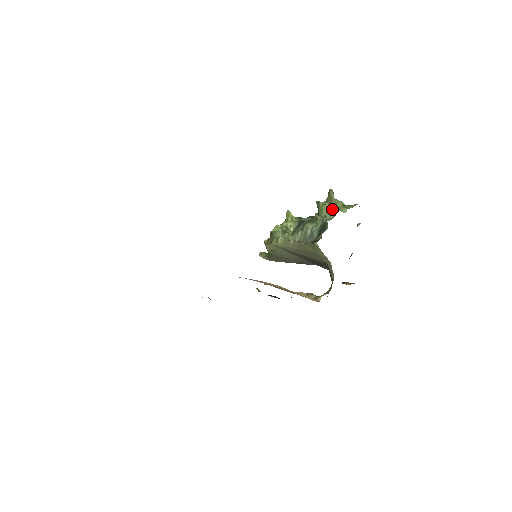
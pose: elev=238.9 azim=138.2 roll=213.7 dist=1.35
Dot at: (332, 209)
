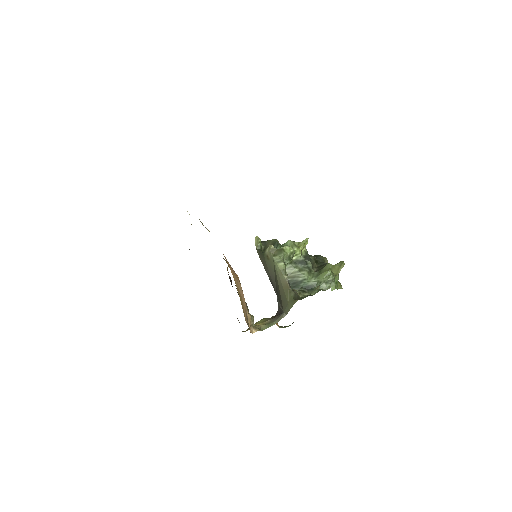
Dot at: (329, 283)
